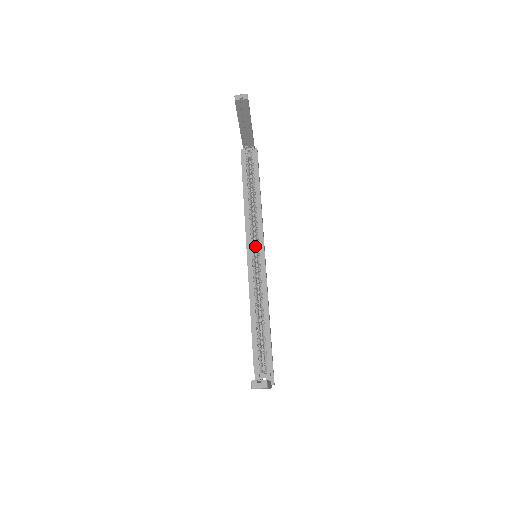
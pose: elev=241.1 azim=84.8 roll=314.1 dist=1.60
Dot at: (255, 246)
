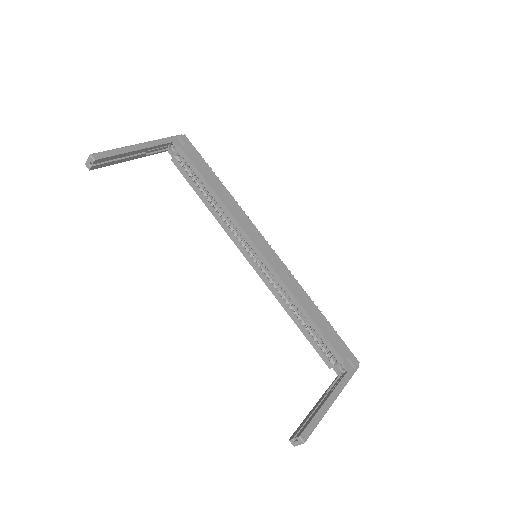
Dot at: occluded
